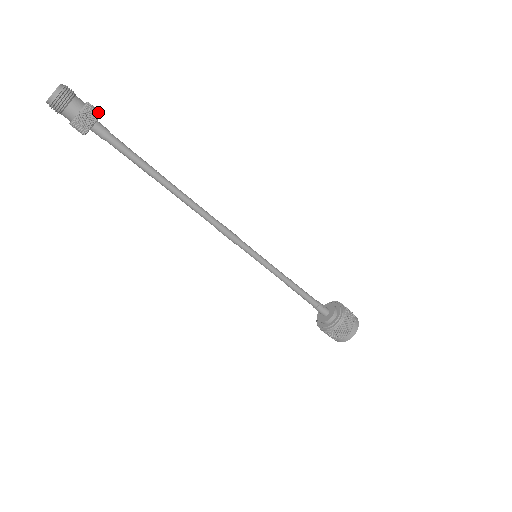
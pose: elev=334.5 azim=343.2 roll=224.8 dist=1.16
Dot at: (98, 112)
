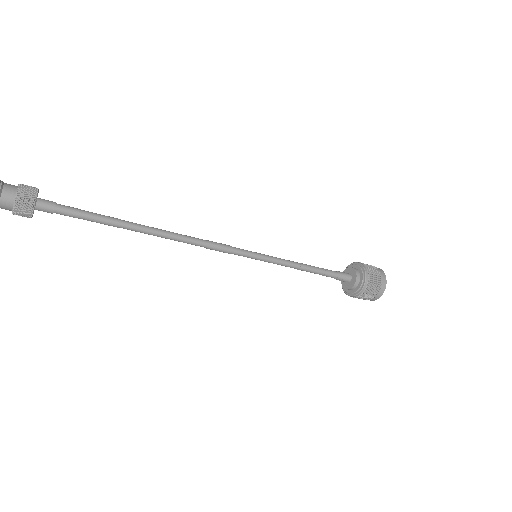
Dot at: (34, 189)
